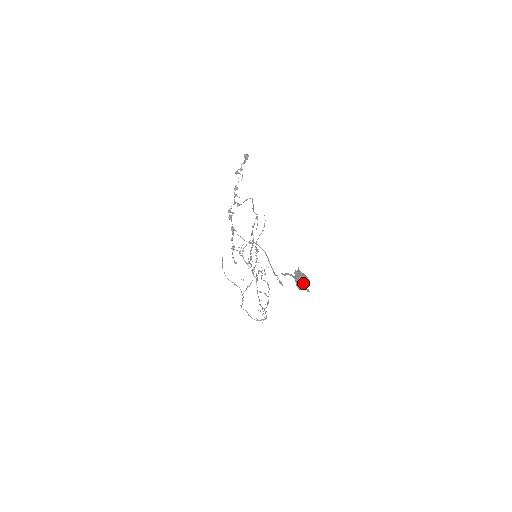
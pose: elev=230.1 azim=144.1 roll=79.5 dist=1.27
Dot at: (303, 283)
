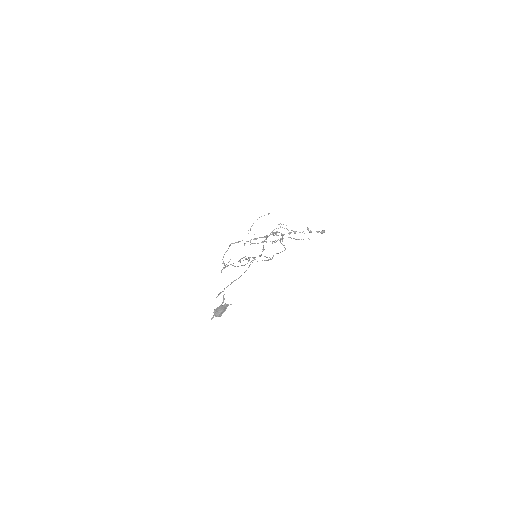
Dot at: (217, 313)
